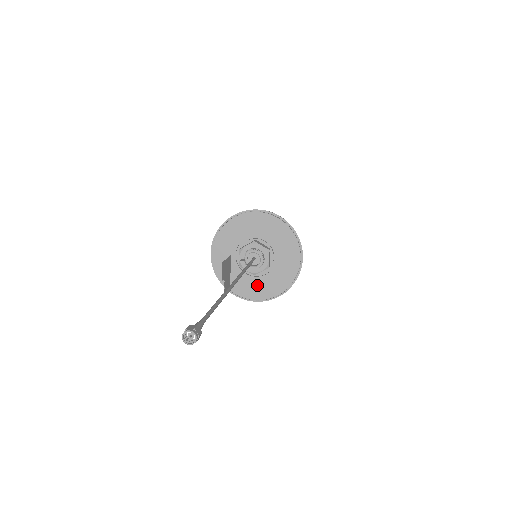
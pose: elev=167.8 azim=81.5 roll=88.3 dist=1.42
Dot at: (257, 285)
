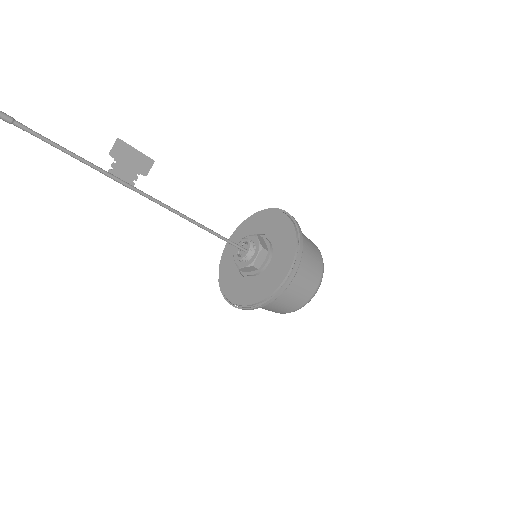
Dot at: (240, 286)
